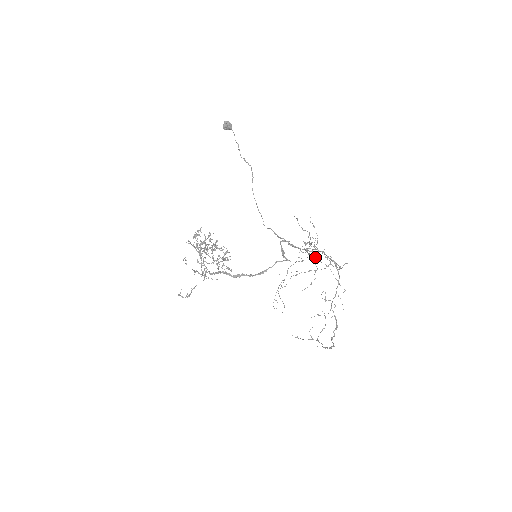
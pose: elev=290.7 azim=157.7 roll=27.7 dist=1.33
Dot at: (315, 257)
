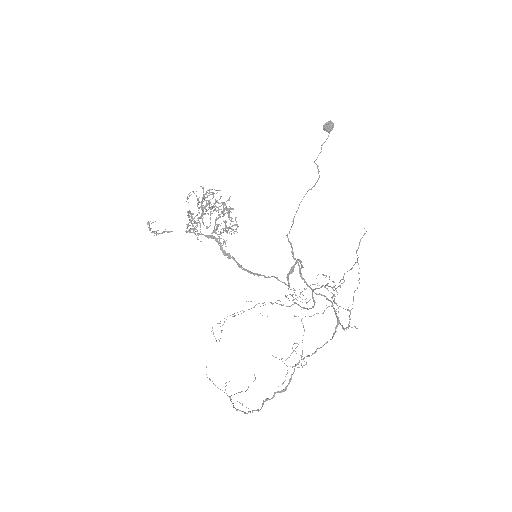
Dot at: occluded
